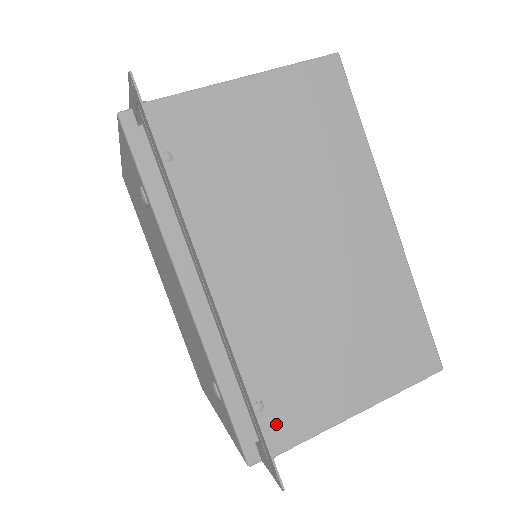
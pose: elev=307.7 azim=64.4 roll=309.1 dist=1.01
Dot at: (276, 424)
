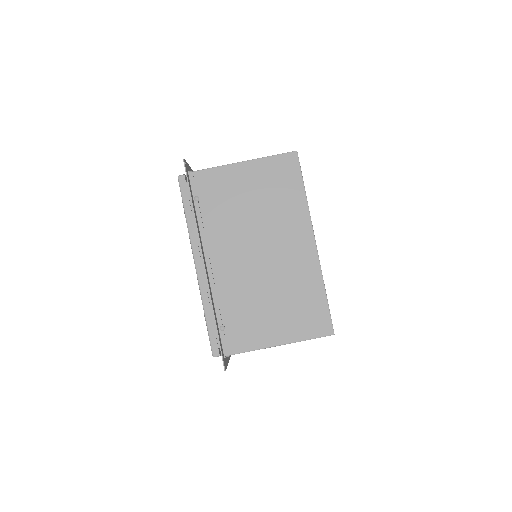
Dot at: (230, 339)
